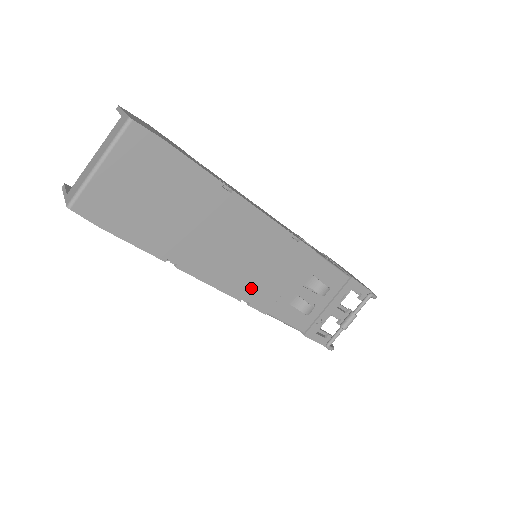
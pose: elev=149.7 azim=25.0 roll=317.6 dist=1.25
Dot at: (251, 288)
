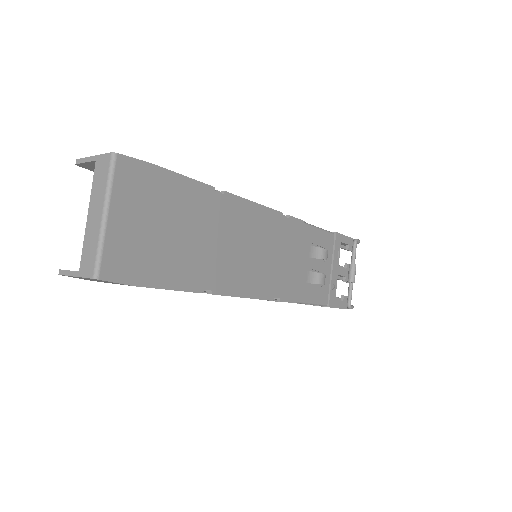
Dot at: (275, 283)
